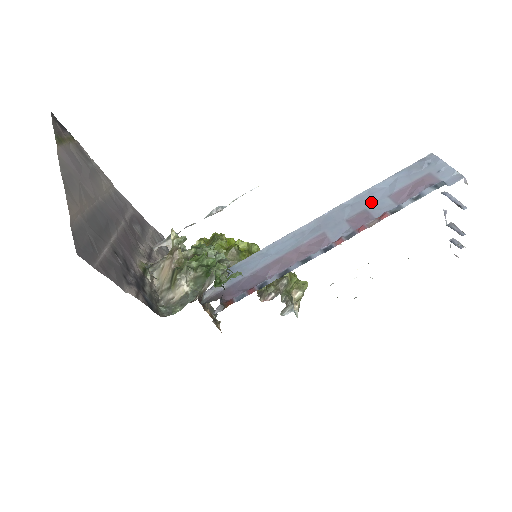
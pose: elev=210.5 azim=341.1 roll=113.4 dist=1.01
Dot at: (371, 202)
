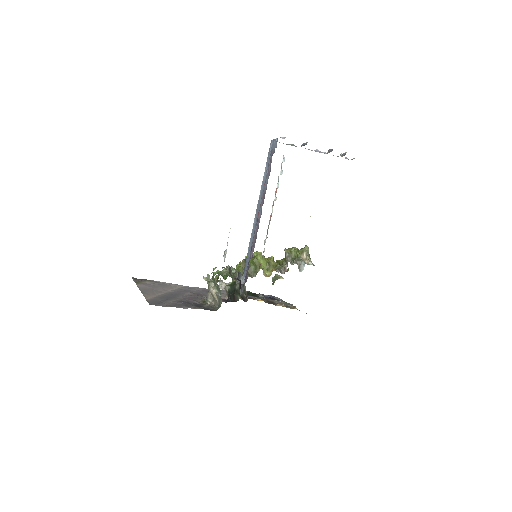
Dot at: (264, 186)
